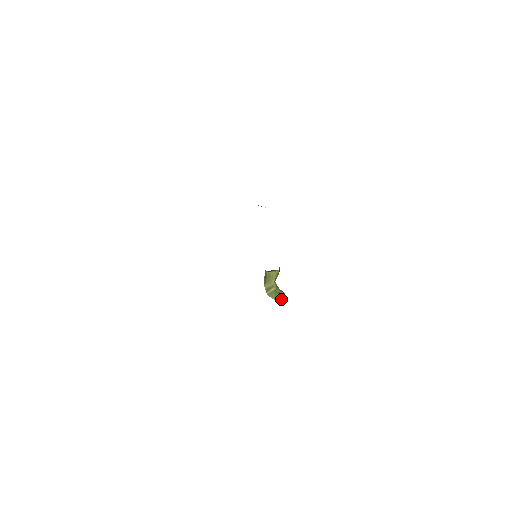
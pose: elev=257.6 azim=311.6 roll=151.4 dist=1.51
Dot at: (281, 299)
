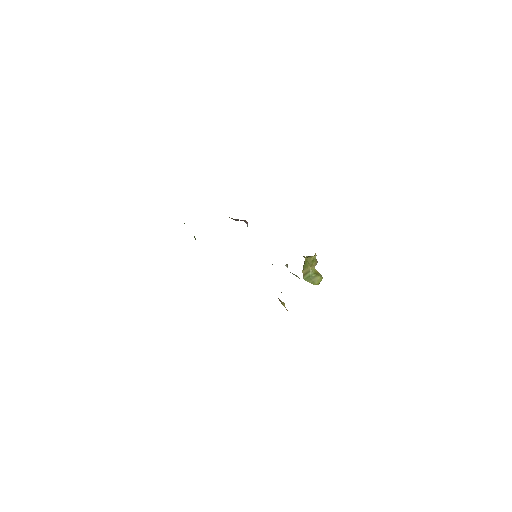
Dot at: (318, 282)
